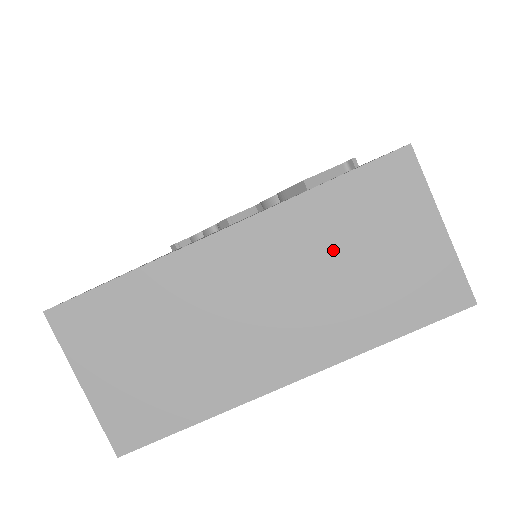
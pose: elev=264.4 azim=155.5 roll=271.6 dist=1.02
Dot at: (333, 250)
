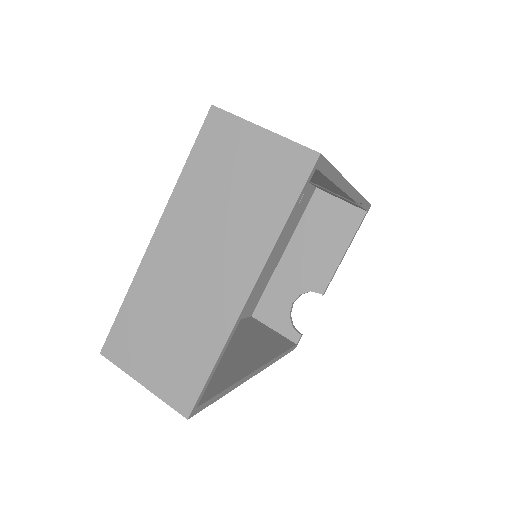
Dot at: (215, 196)
